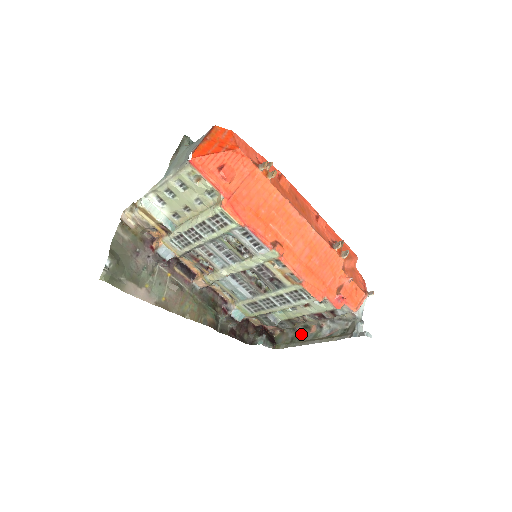
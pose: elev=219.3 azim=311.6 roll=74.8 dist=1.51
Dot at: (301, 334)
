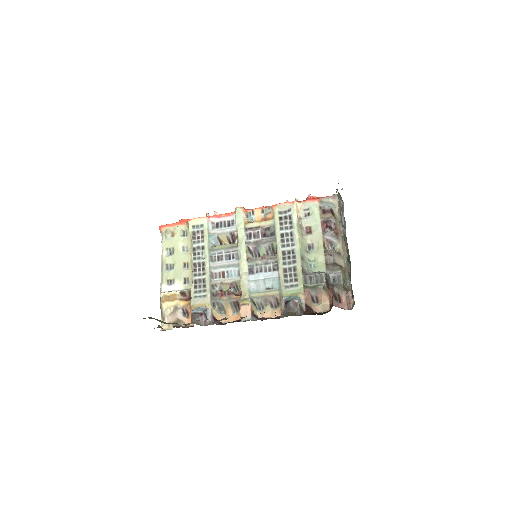
Dot at: (350, 263)
